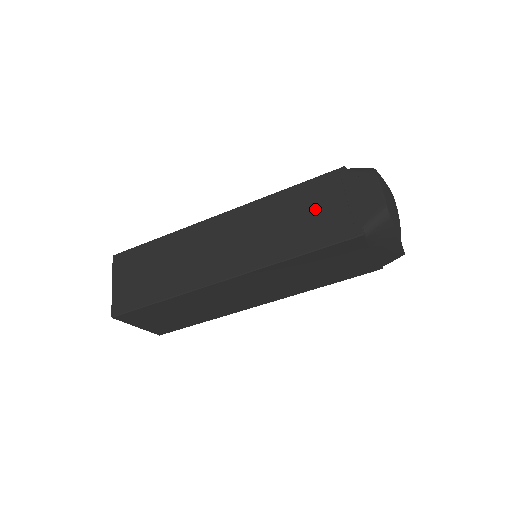
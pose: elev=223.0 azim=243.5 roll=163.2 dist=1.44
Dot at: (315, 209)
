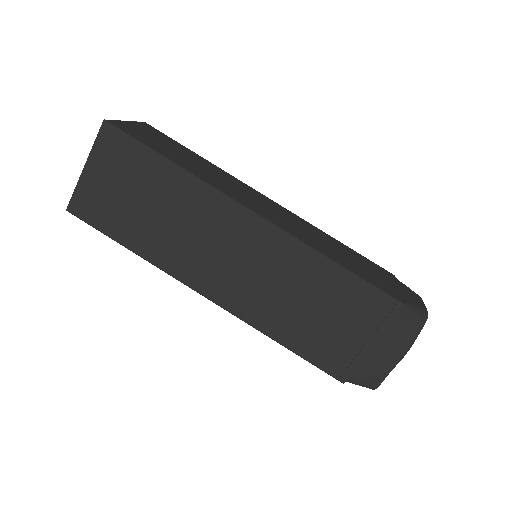
Dot at: (363, 265)
